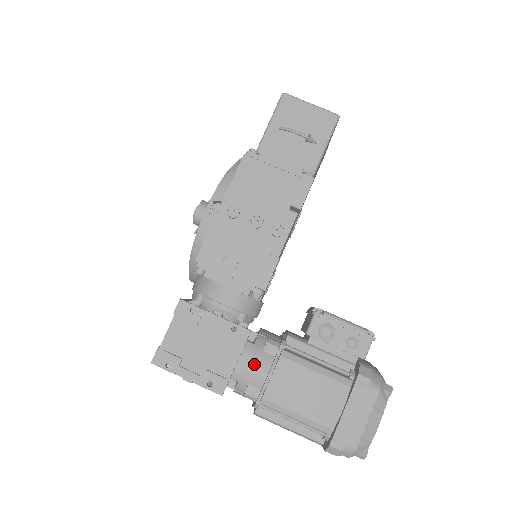
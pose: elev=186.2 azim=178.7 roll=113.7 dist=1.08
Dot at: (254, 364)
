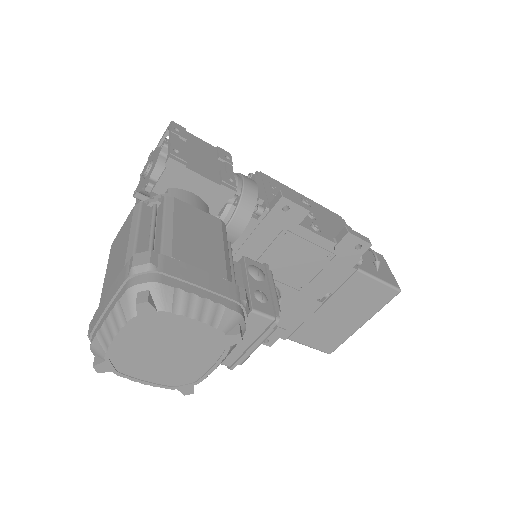
Dot at: (196, 204)
